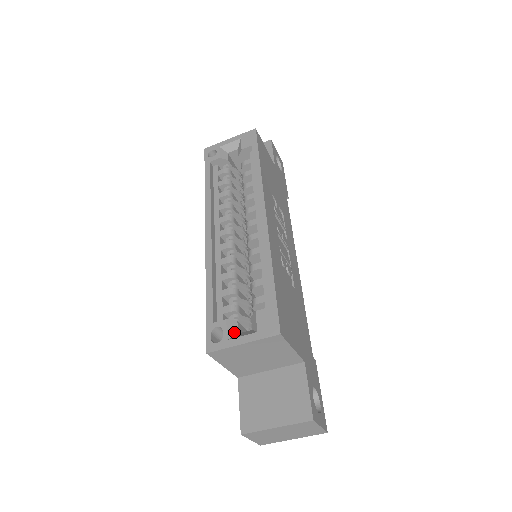
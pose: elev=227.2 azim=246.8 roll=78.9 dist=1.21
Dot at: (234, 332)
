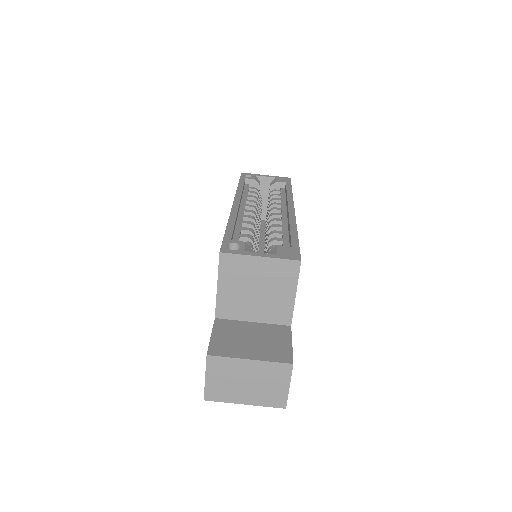
Dot at: occluded
